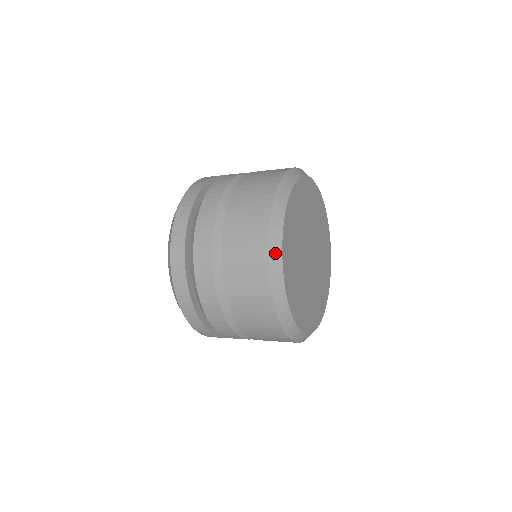
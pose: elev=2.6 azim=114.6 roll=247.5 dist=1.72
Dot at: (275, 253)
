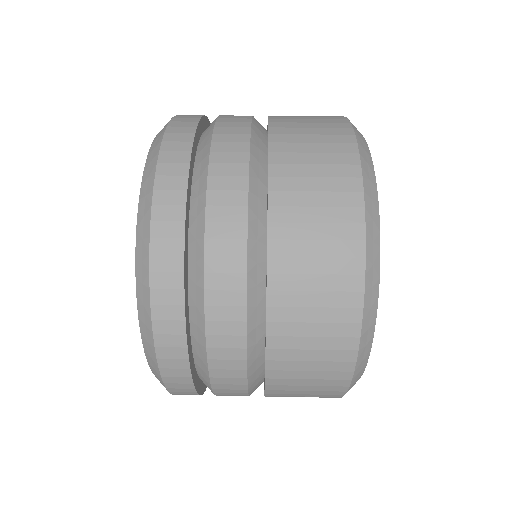
Dot at: occluded
